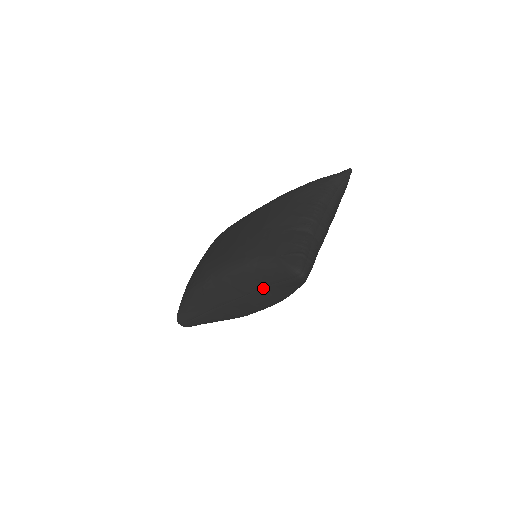
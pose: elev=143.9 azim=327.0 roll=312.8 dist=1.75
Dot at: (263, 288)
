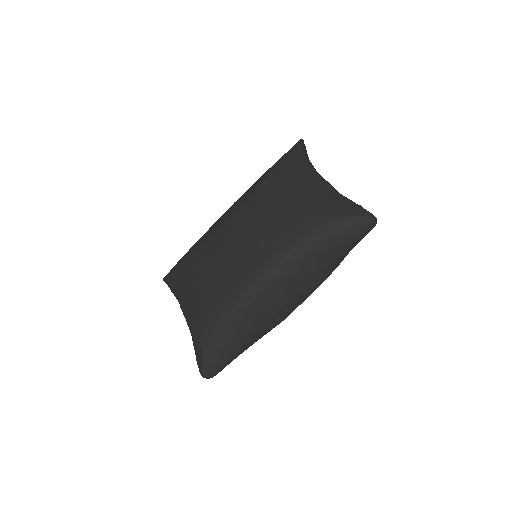
Dot at: (327, 261)
